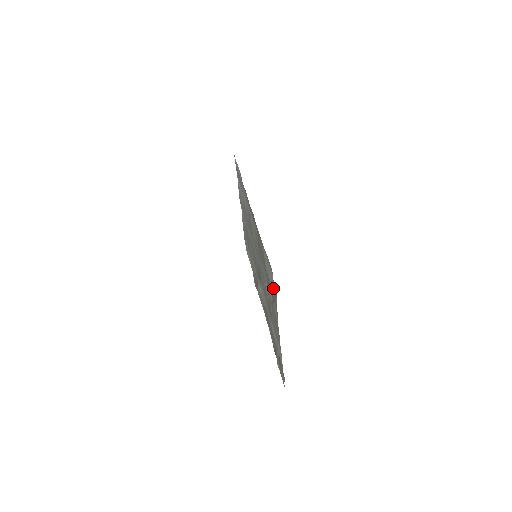
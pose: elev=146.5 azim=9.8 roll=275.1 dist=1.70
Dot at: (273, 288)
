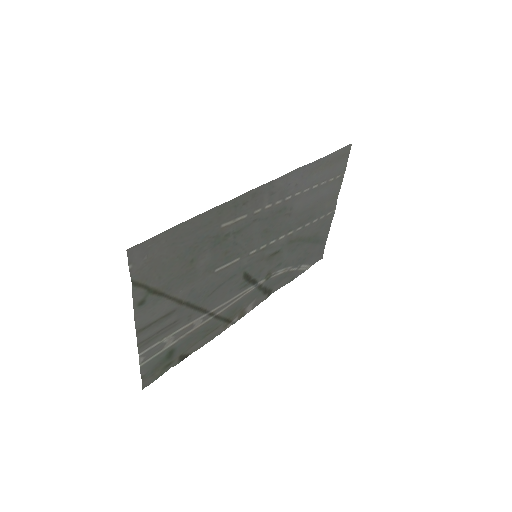
Dot at: (143, 276)
